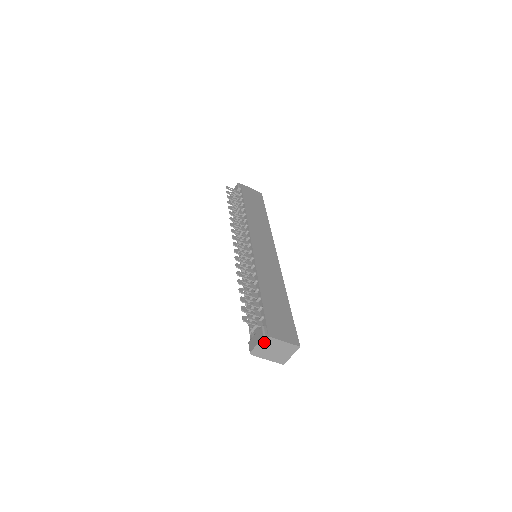
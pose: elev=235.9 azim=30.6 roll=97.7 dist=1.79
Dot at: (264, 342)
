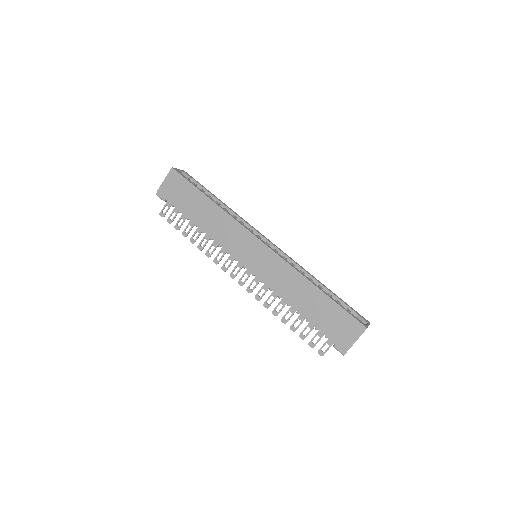
Dot at: occluded
